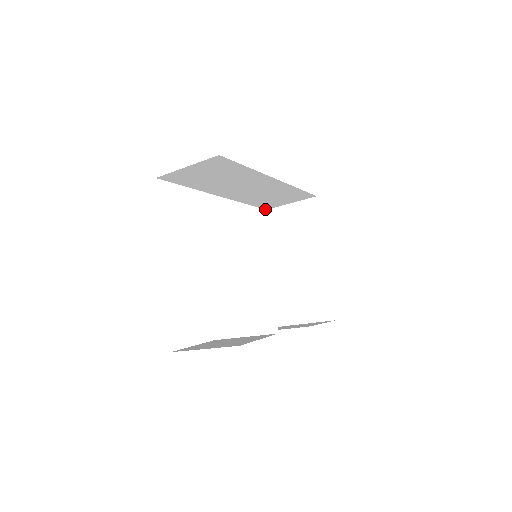
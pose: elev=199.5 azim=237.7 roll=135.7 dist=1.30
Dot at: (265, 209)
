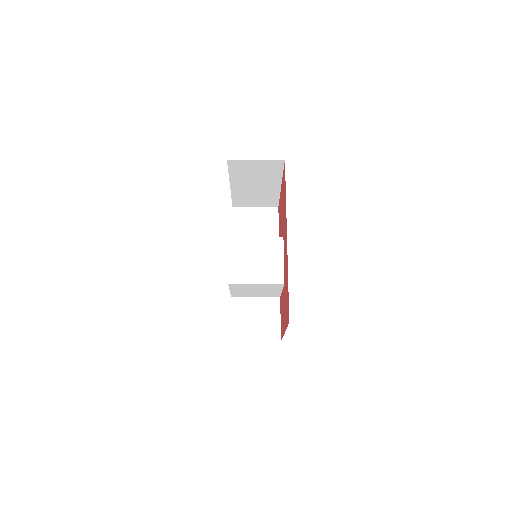
Dot at: occluded
